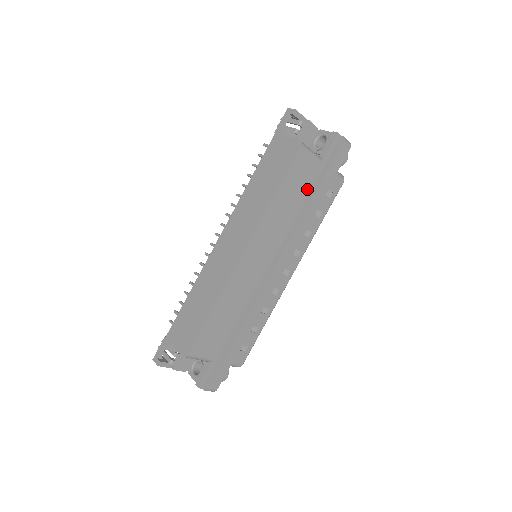
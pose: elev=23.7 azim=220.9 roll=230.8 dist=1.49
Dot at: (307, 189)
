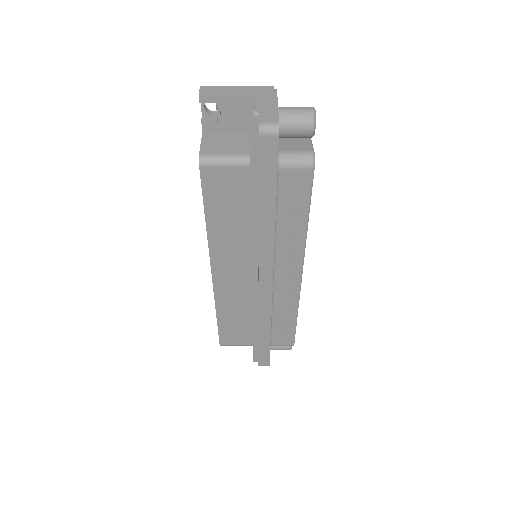
Dot at: (251, 199)
